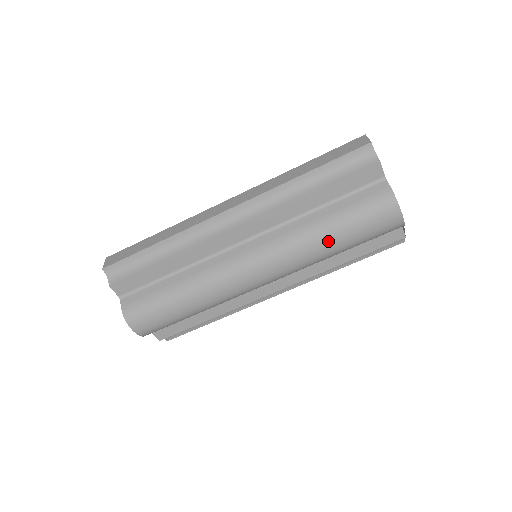
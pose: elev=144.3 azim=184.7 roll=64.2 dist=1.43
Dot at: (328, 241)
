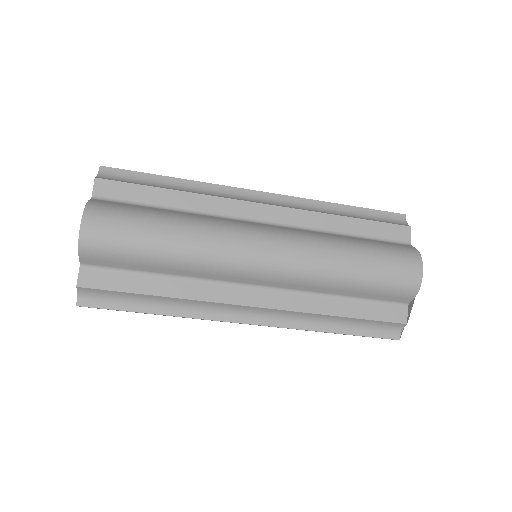
Dot at: (348, 256)
